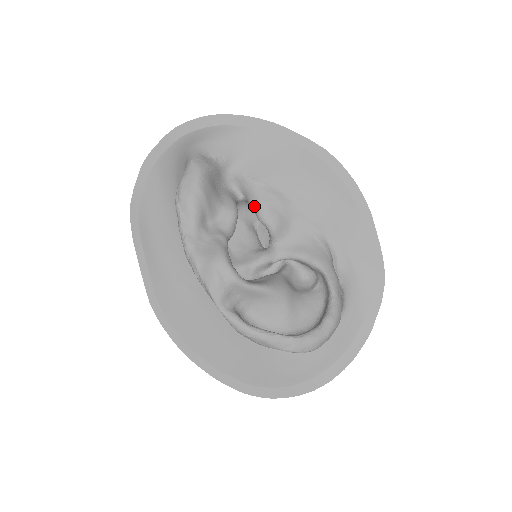
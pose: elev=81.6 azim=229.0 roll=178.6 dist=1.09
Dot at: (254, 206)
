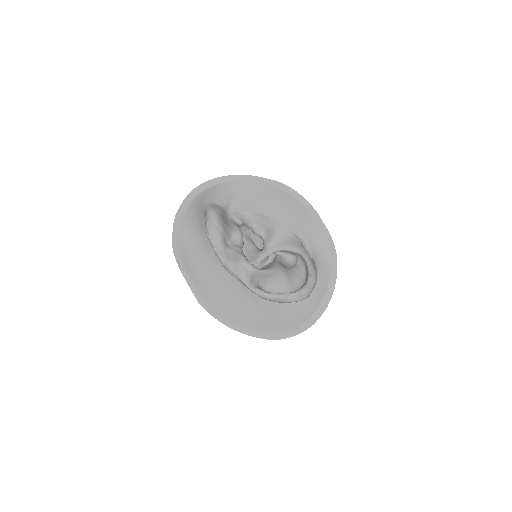
Dot at: (250, 226)
